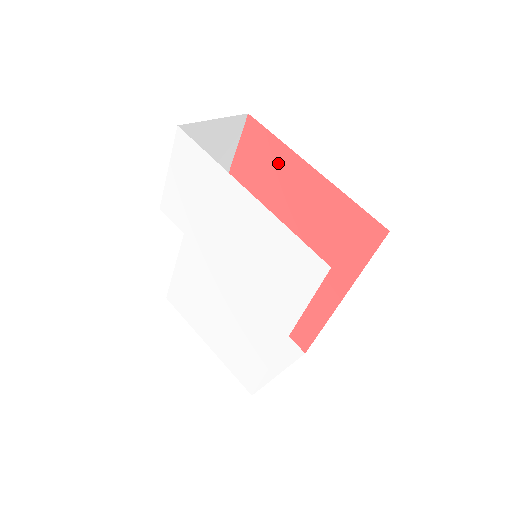
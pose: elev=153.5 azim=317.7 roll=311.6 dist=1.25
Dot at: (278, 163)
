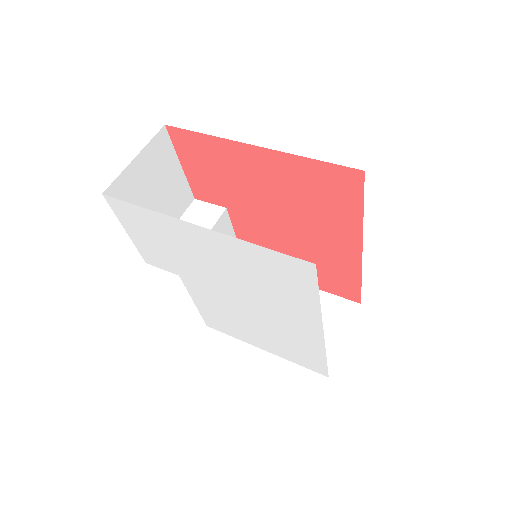
Dot at: (222, 156)
